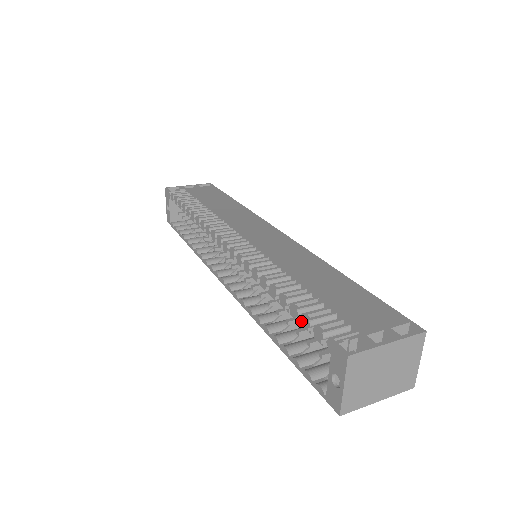
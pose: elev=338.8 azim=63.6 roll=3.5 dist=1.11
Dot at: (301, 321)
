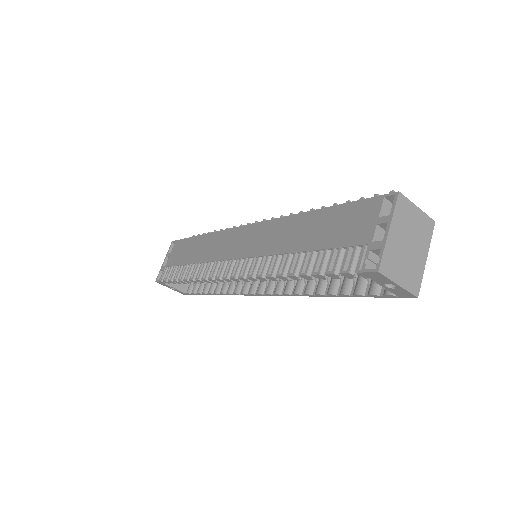
Dot at: occluded
